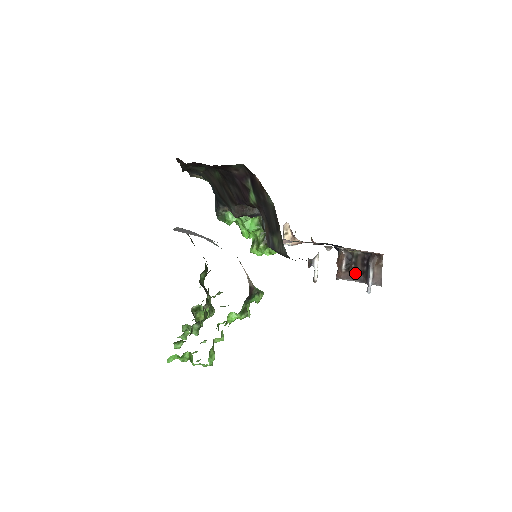
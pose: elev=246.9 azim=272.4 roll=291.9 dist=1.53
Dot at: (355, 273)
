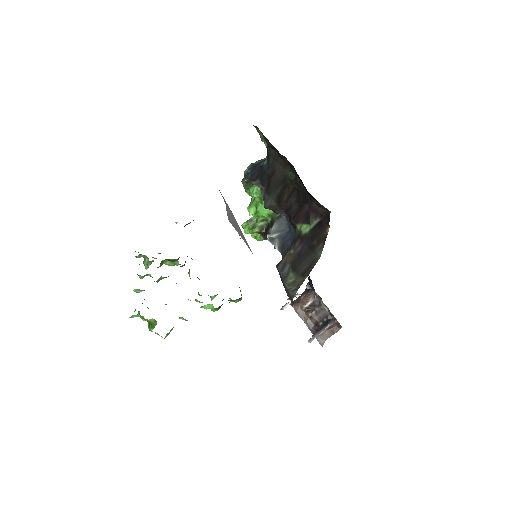
Dot at: (310, 318)
